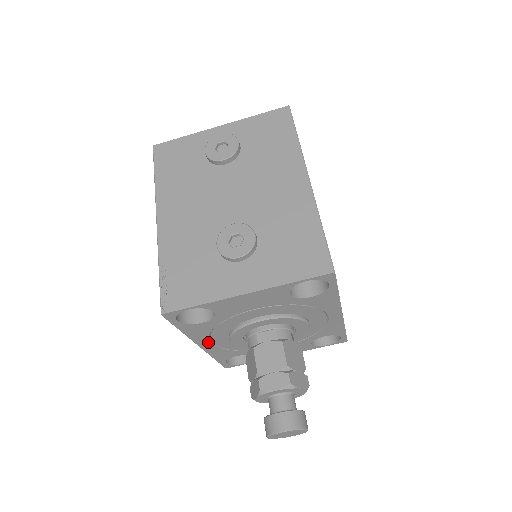
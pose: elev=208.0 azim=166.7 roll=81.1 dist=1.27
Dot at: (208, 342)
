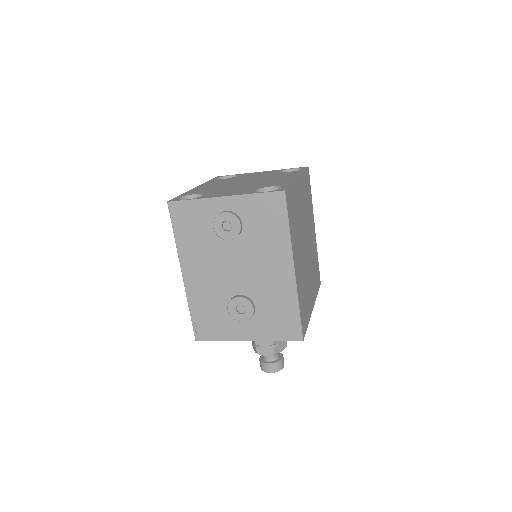
Dot at: occluded
